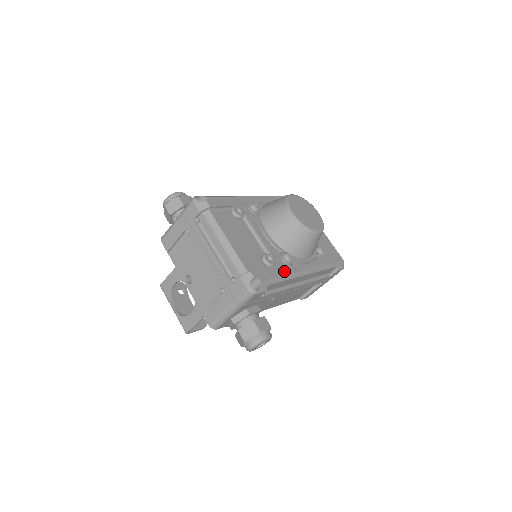
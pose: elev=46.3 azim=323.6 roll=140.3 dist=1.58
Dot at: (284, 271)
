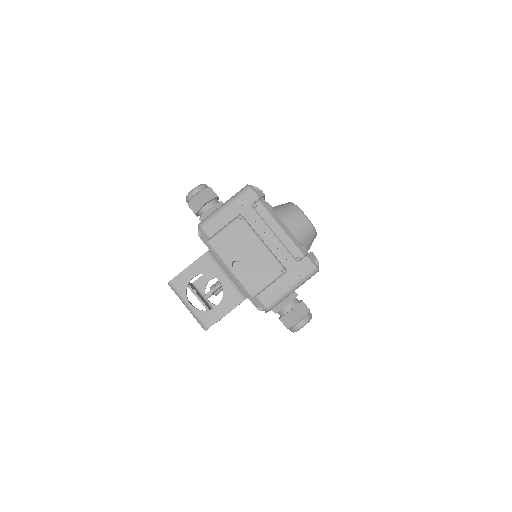
Dot at: occluded
